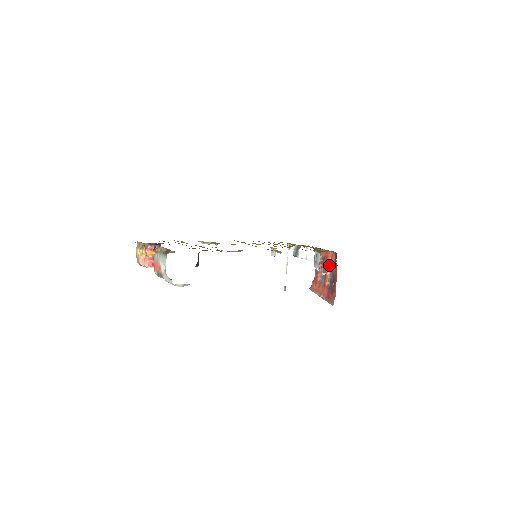
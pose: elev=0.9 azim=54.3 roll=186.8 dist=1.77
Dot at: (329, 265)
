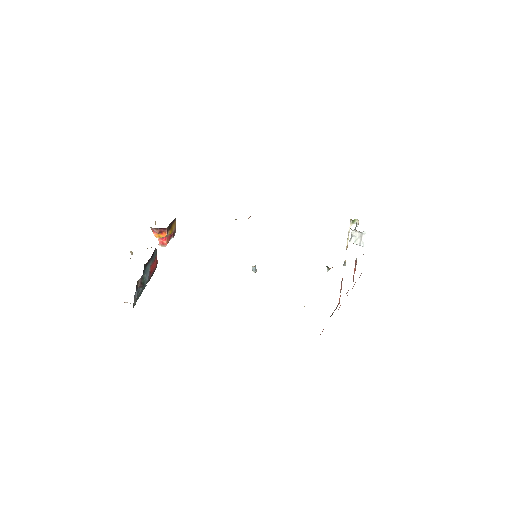
Dot at: (341, 284)
